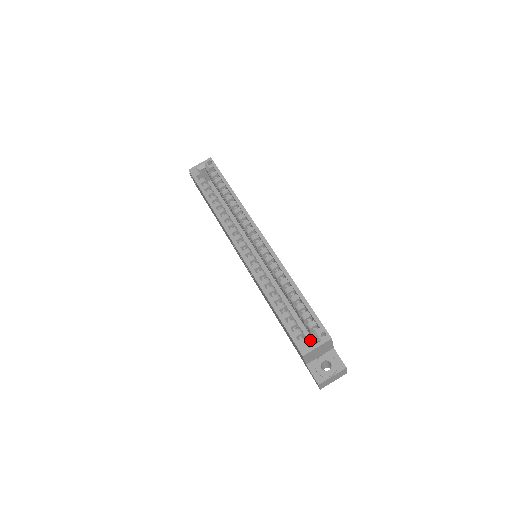
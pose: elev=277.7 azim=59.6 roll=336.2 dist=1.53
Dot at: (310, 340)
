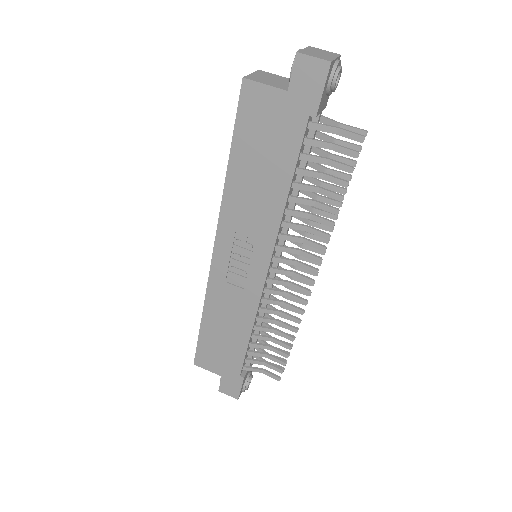
Dot at: occluded
